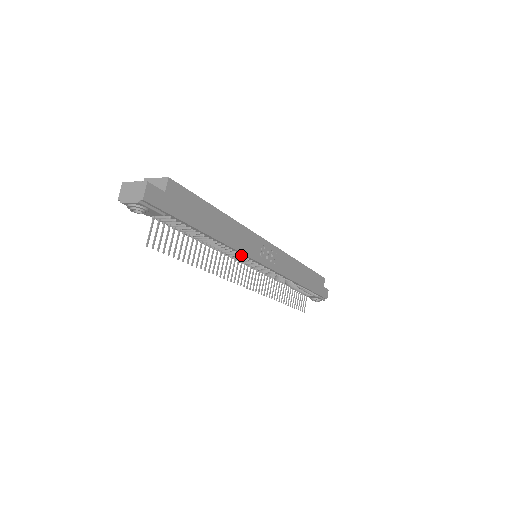
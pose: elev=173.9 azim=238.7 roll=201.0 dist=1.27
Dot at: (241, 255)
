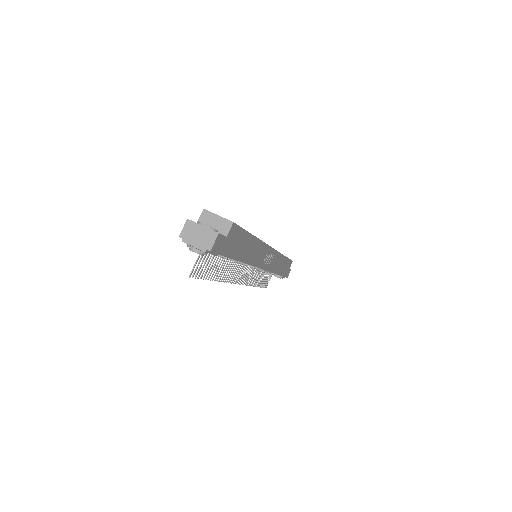
Dot at: occluded
